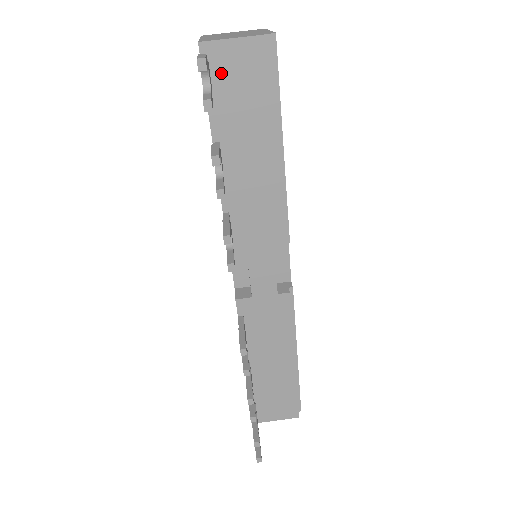
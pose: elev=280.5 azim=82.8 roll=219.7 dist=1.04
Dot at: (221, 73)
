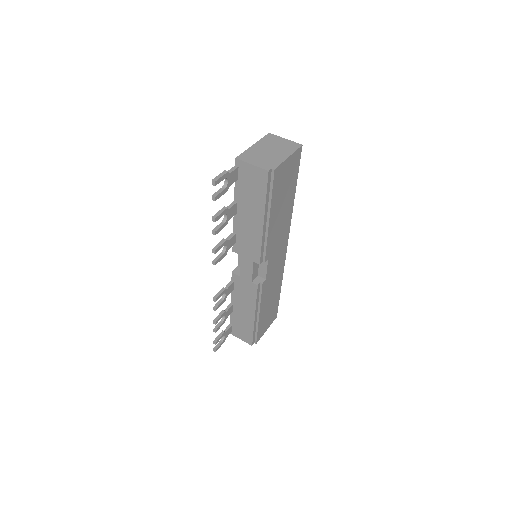
Dot at: (243, 175)
